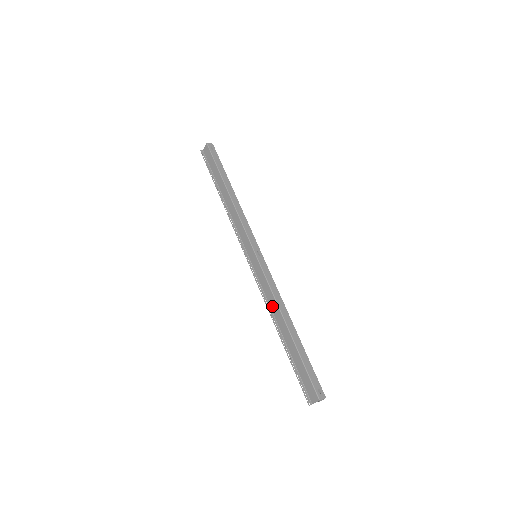
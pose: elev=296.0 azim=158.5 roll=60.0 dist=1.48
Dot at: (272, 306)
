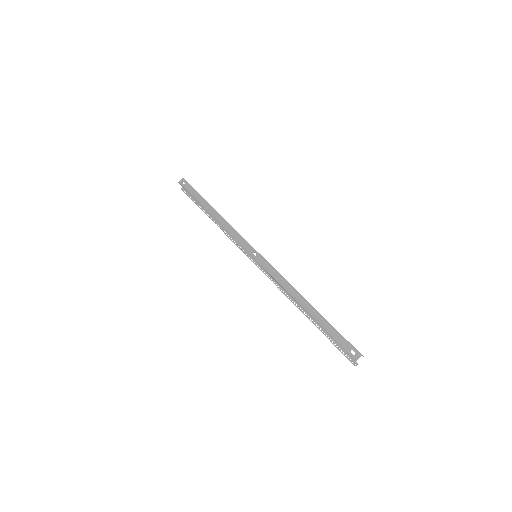
Dot at: occluded
